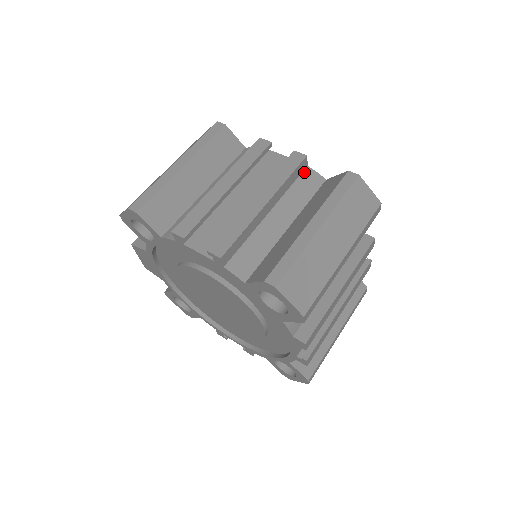
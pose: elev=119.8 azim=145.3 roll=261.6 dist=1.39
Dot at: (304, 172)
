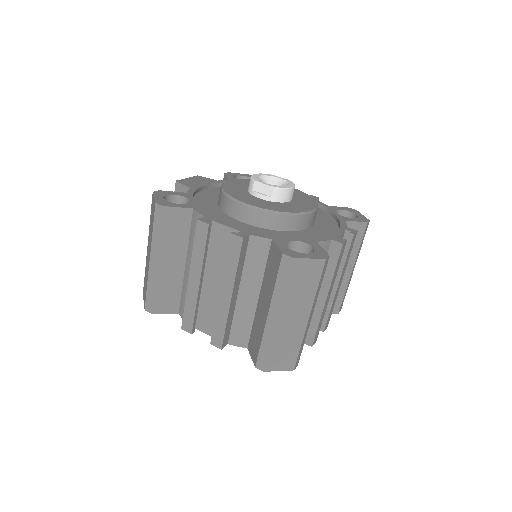
Dot at: (249, 243)
